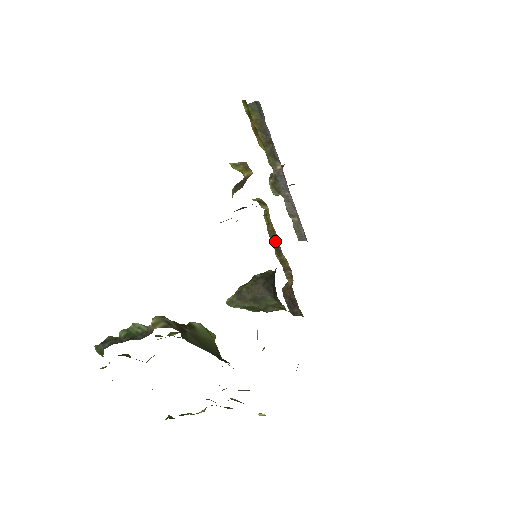
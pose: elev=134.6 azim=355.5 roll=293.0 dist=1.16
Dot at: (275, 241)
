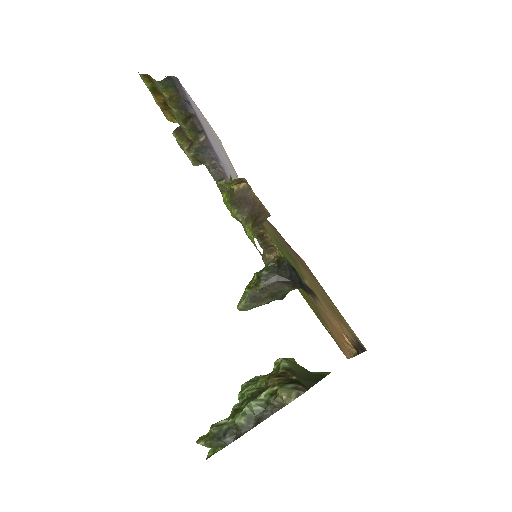
Dot at: (259, 230)
